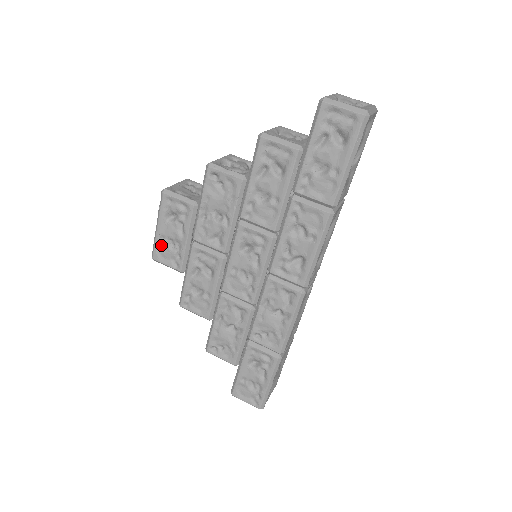
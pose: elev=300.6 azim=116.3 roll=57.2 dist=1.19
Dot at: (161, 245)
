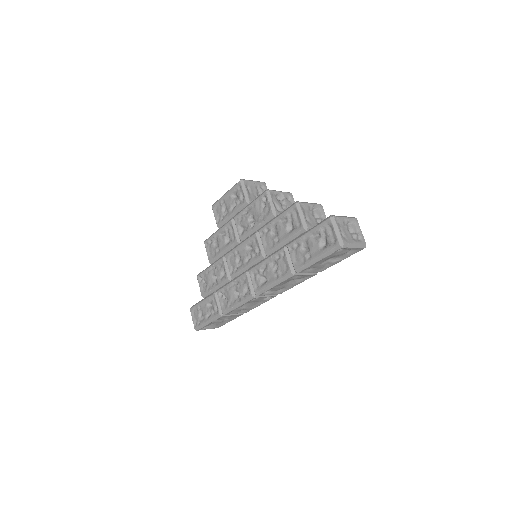
Dot at: (220, 204)
